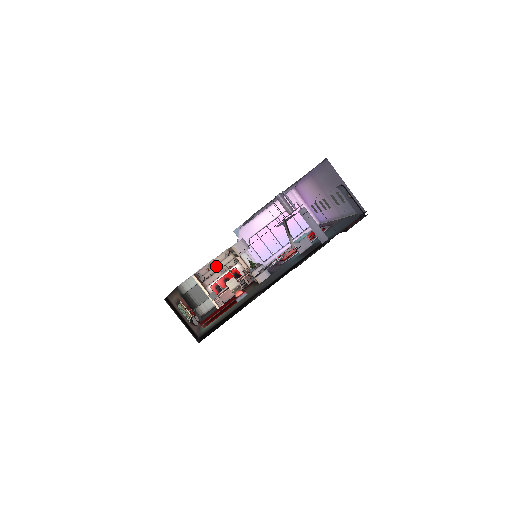
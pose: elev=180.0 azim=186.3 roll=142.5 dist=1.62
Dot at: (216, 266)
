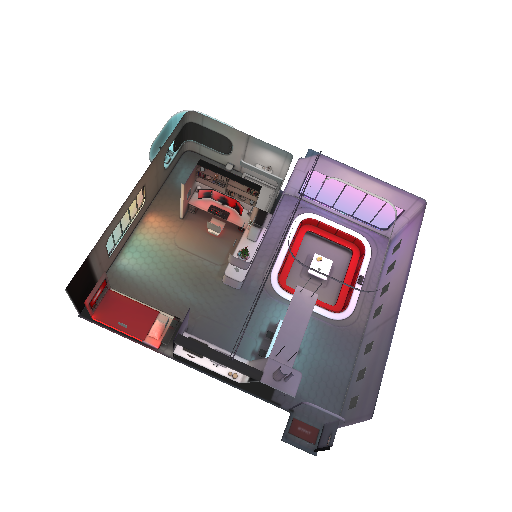
Dot at: (230, 180)
